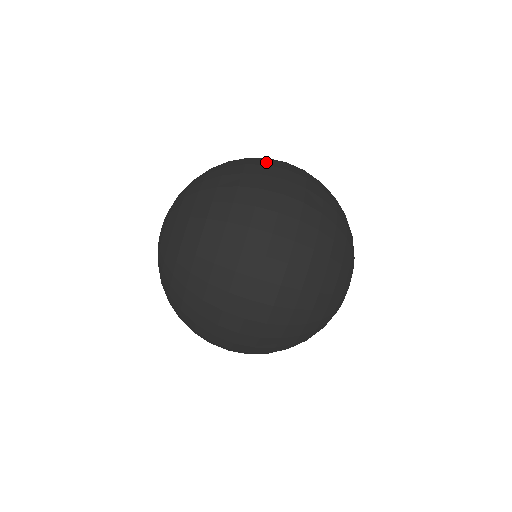
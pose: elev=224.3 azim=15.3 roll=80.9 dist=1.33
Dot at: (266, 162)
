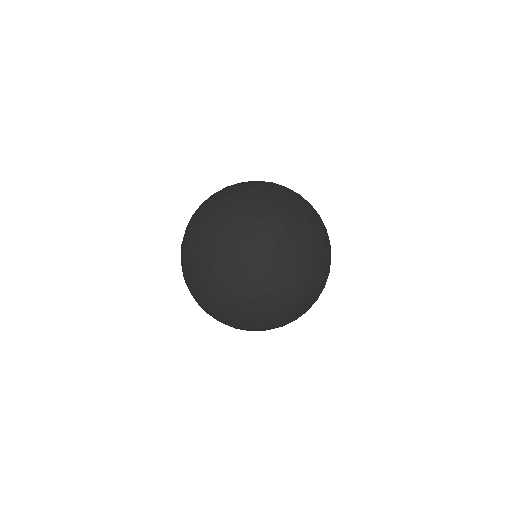
Dot at: occluded
